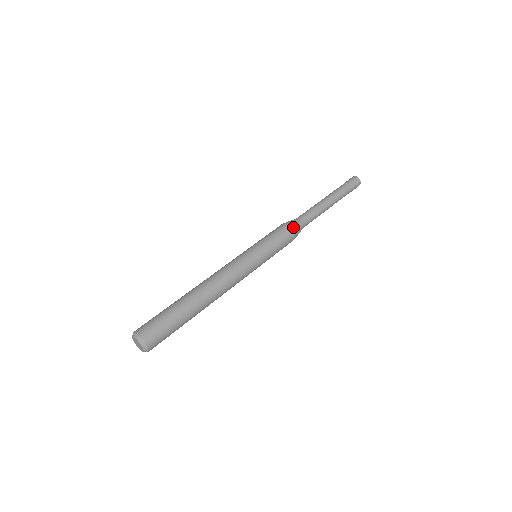
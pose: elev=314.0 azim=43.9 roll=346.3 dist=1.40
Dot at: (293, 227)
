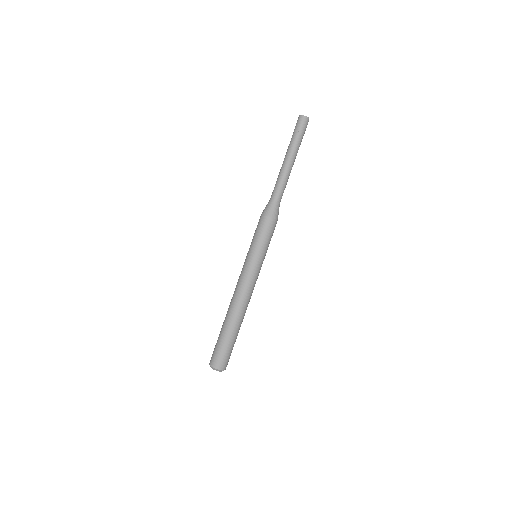
Dot at: occluded
